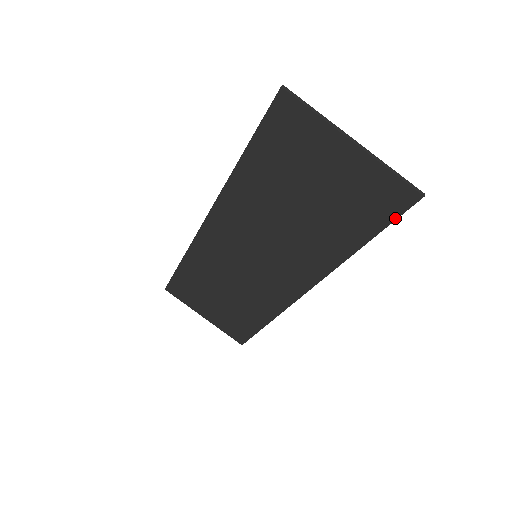
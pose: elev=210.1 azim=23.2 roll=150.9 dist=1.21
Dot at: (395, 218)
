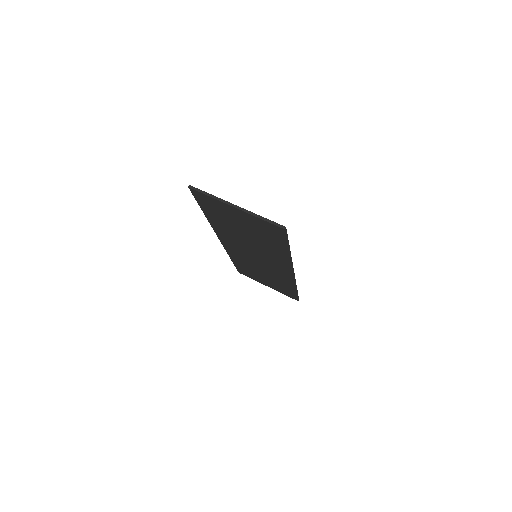
Dot at: (286, 239)
